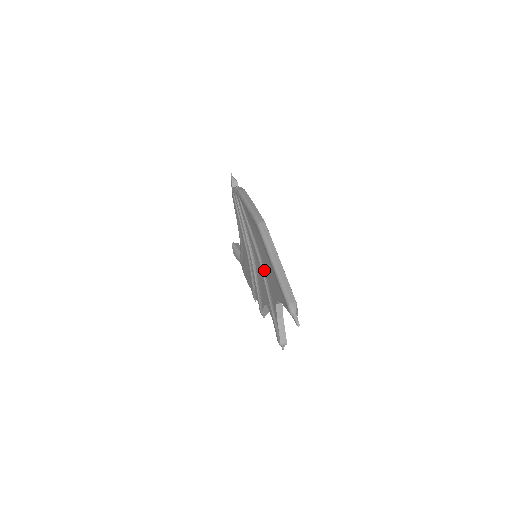
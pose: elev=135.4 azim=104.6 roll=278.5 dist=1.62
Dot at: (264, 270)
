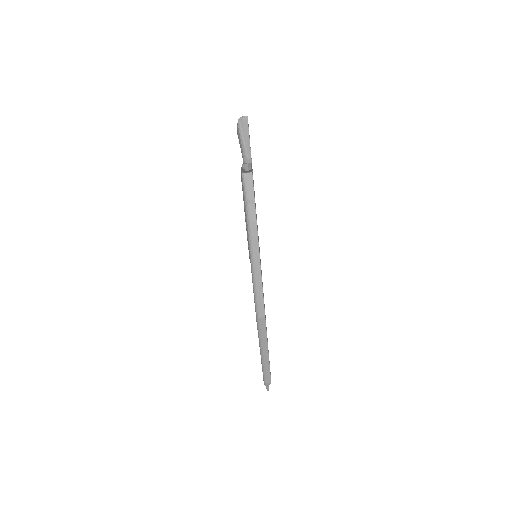
Dot at: occluded
